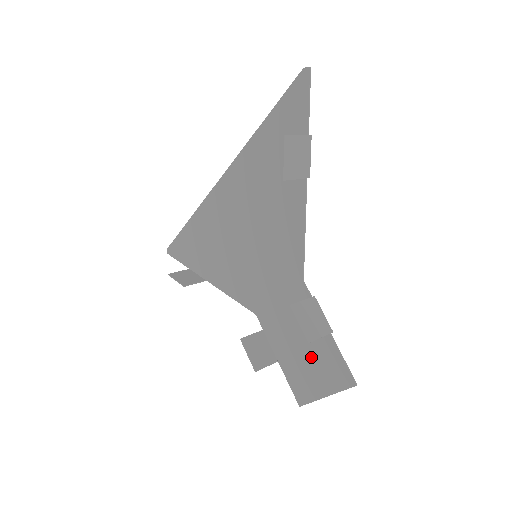
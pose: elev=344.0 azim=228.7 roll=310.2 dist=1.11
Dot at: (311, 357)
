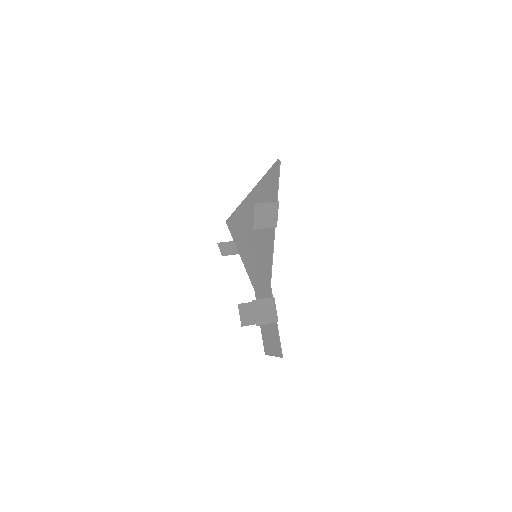
Dot at: (270, 330)
